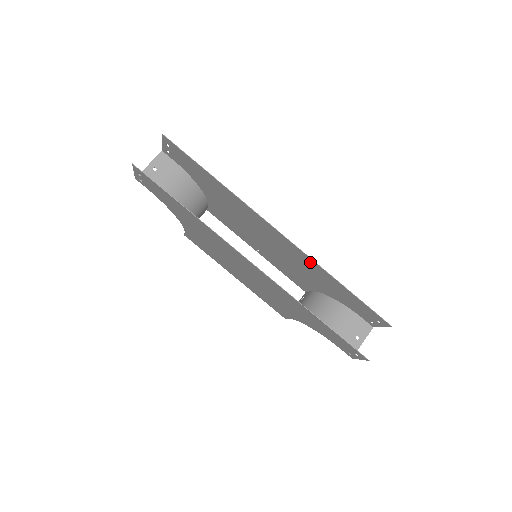
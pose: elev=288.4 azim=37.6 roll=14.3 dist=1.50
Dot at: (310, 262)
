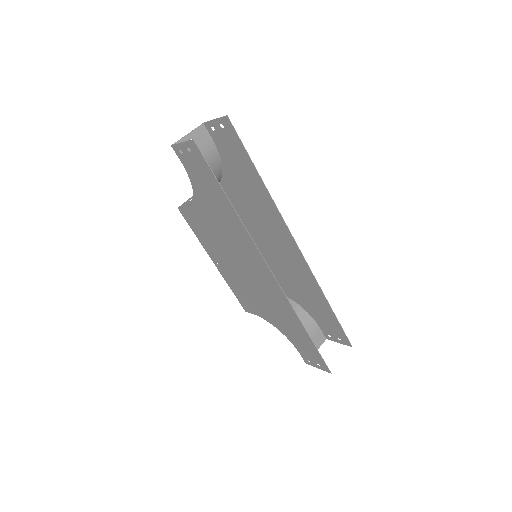
Dot at: (310, 279)
